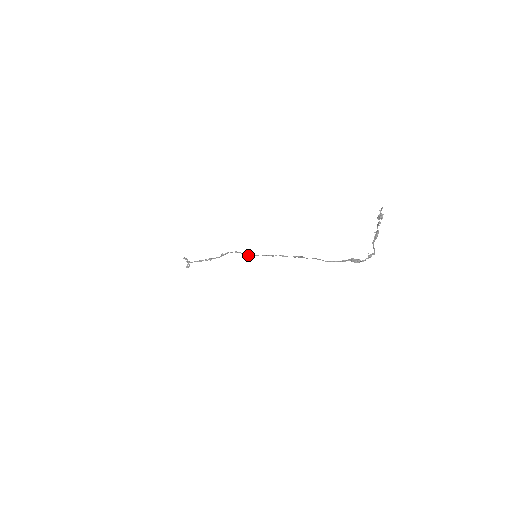
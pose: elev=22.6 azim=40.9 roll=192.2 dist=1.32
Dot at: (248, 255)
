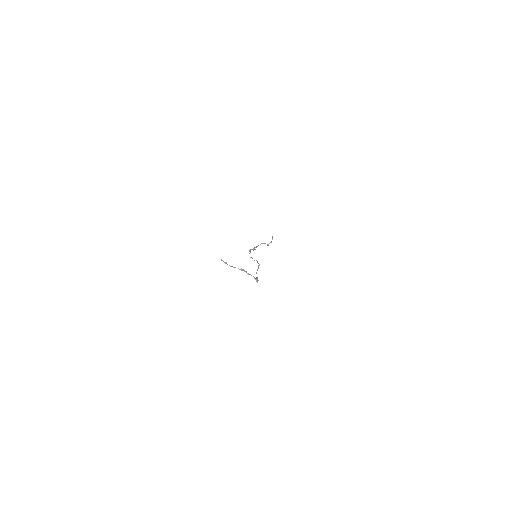
Dot at: occluded
